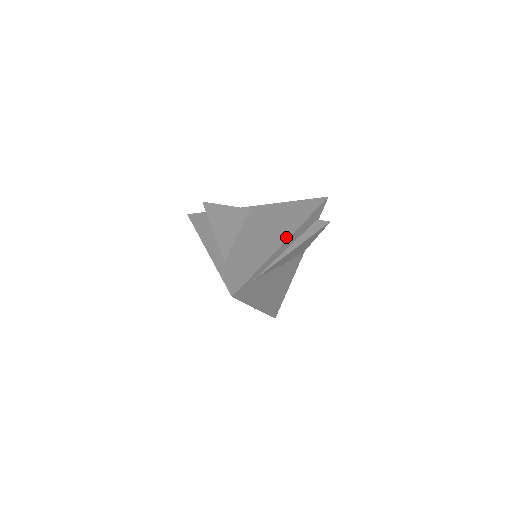
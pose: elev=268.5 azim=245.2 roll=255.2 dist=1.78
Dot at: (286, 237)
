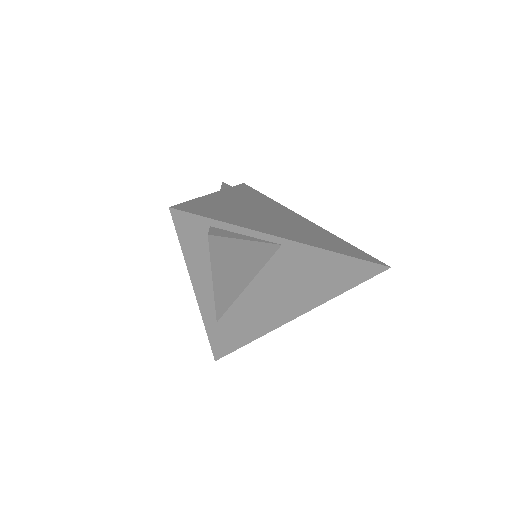
Dot at: (301, 313)
